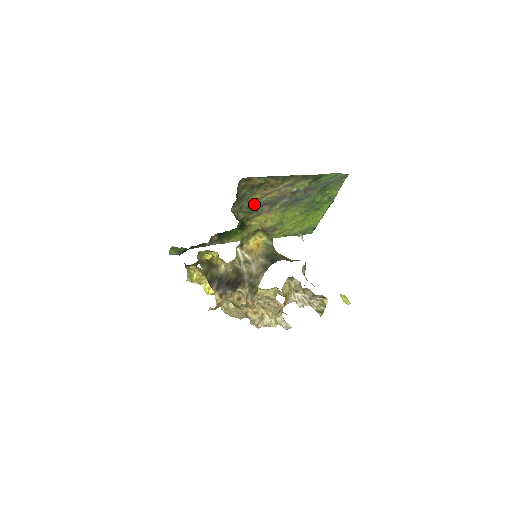
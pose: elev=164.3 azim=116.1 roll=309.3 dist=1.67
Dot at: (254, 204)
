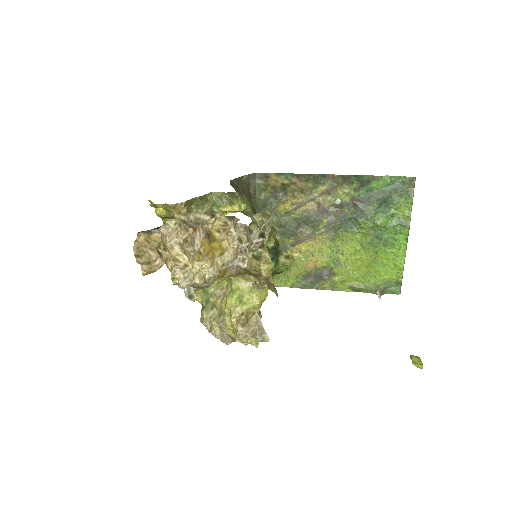
Dot at: (287, 221)
